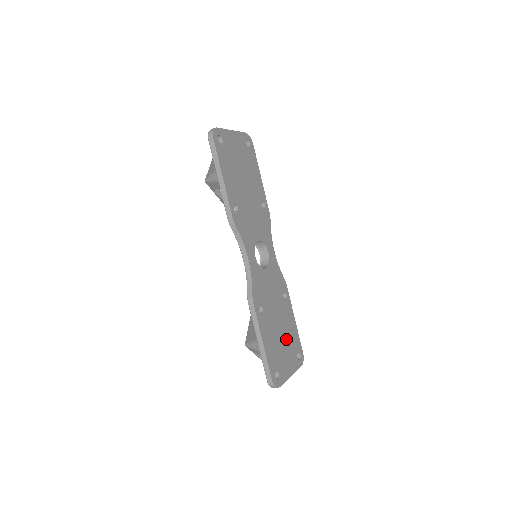
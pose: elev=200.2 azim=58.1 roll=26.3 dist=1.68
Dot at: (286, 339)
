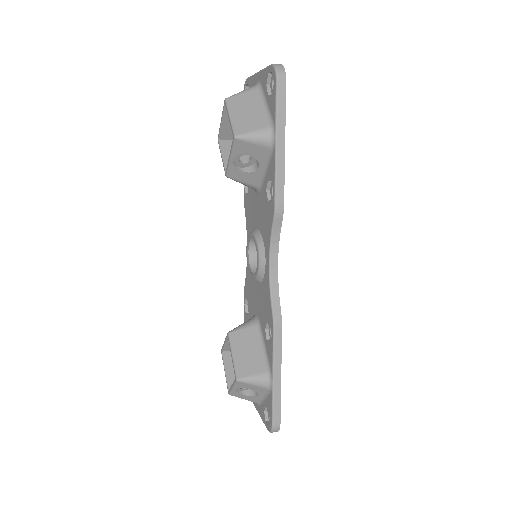
Dot at: occluded
